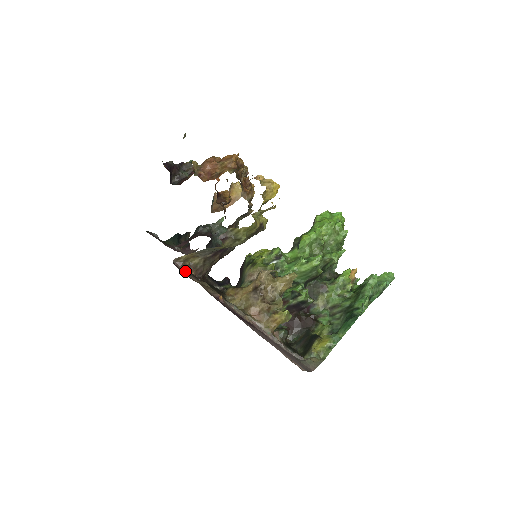
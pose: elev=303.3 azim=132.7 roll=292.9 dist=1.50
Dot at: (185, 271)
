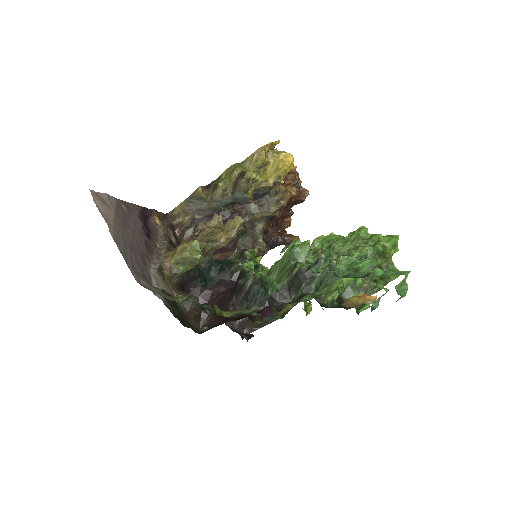
Dot at: (168, 221)
